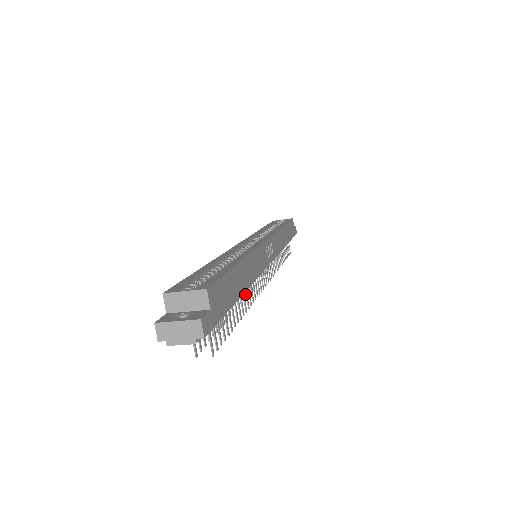
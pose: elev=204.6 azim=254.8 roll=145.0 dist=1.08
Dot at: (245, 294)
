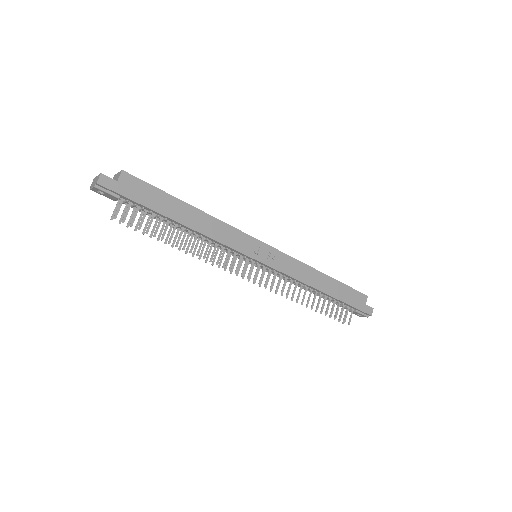
Dot at: (219, 264)
